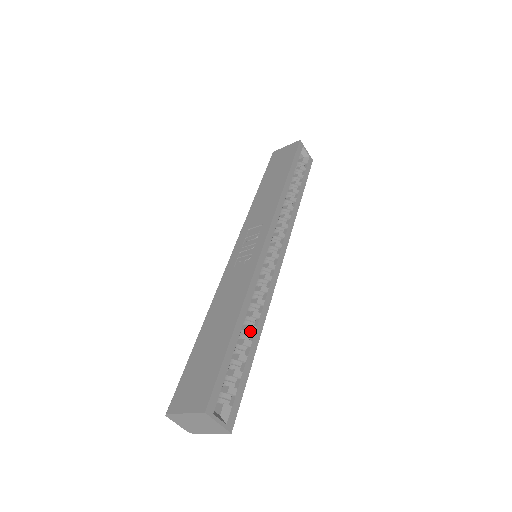
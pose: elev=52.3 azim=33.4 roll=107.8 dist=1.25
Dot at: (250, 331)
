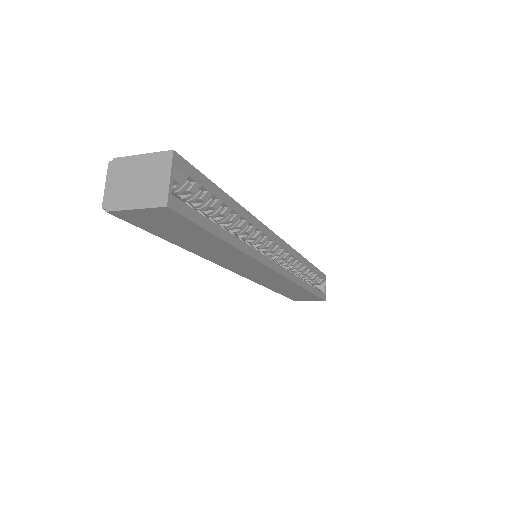
Dot at: (232, 233)
